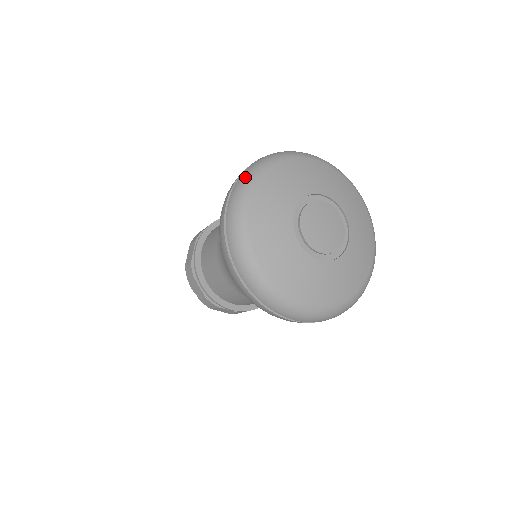
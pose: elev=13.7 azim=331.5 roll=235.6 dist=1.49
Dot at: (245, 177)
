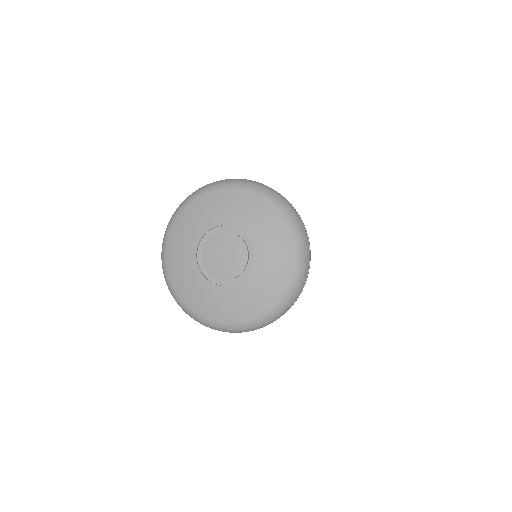
Dot at: occluded
